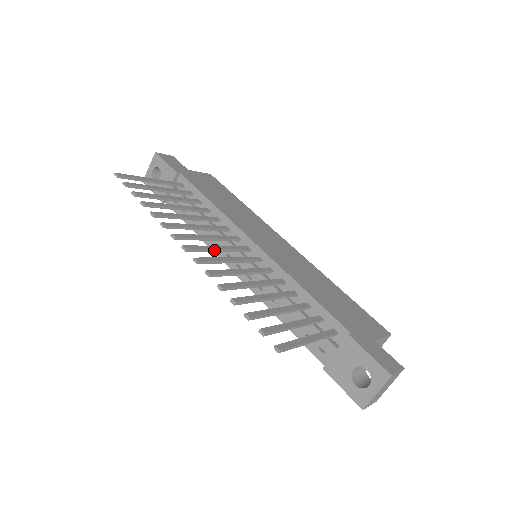
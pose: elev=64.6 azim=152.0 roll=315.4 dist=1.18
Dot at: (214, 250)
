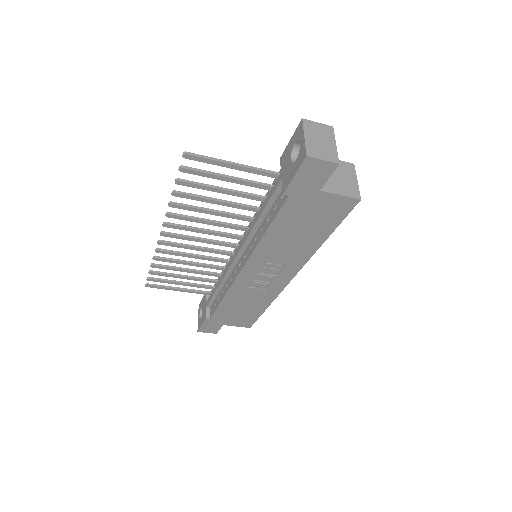
Dot at: (194, 238)
